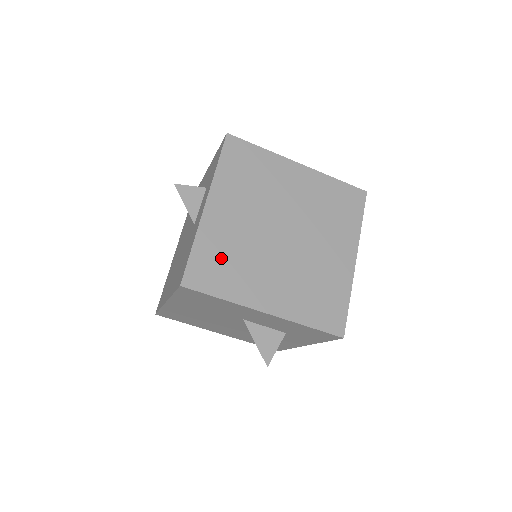
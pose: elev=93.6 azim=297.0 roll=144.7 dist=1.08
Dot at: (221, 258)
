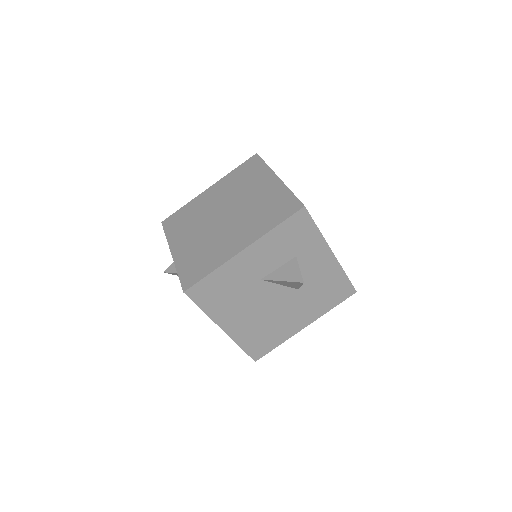
Dot at: (197, 260)
